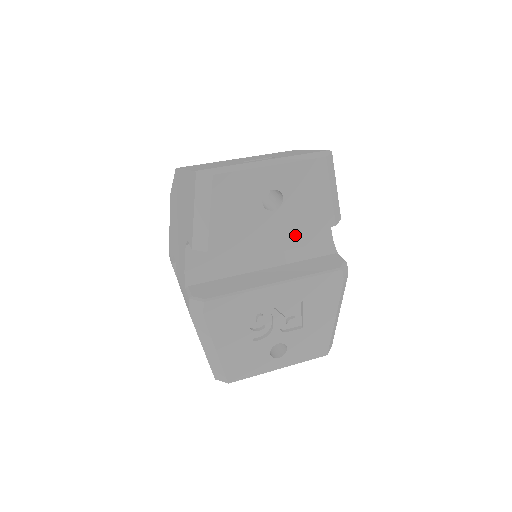
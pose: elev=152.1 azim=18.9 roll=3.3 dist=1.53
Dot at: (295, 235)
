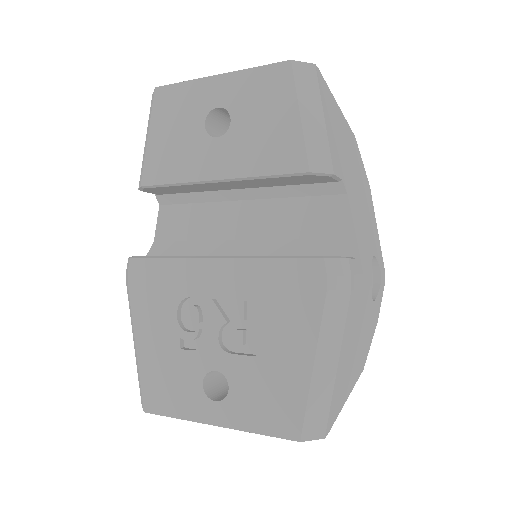
Dot at: (292, 217)
